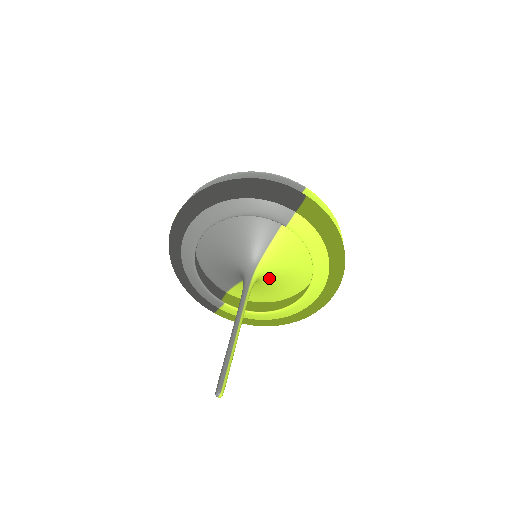
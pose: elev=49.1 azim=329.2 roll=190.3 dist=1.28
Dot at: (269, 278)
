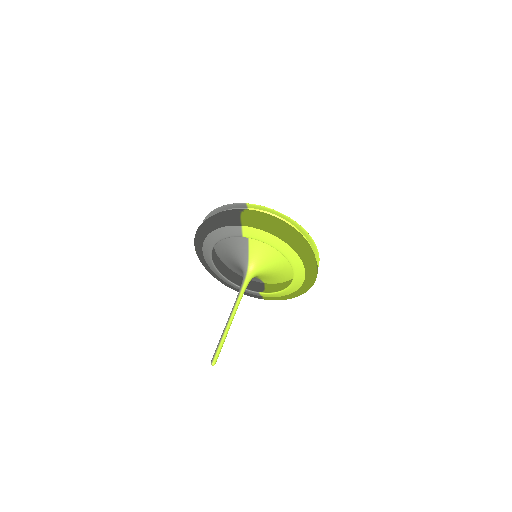
Dot at: (265, 269)
